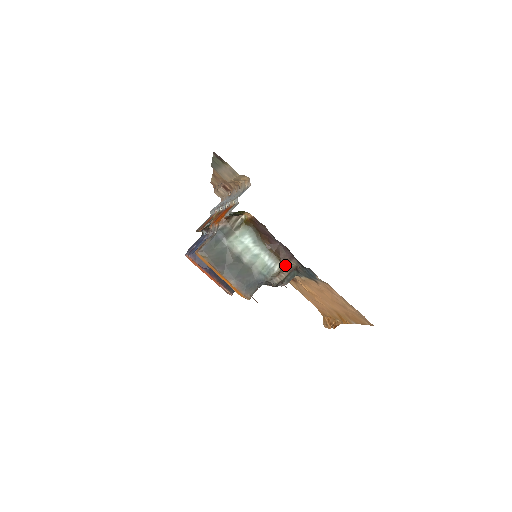
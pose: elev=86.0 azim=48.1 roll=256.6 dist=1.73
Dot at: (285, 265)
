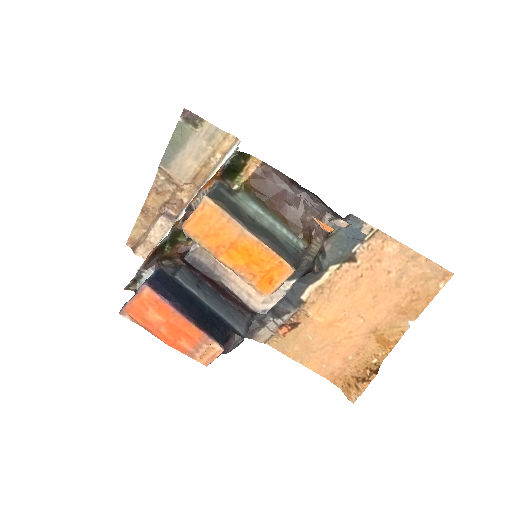
Dot at: (317, 225)
